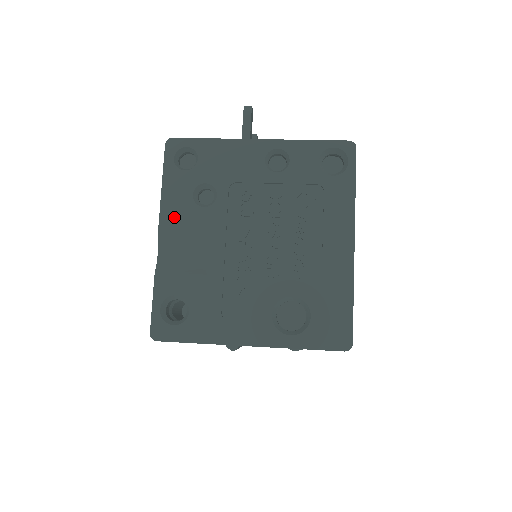
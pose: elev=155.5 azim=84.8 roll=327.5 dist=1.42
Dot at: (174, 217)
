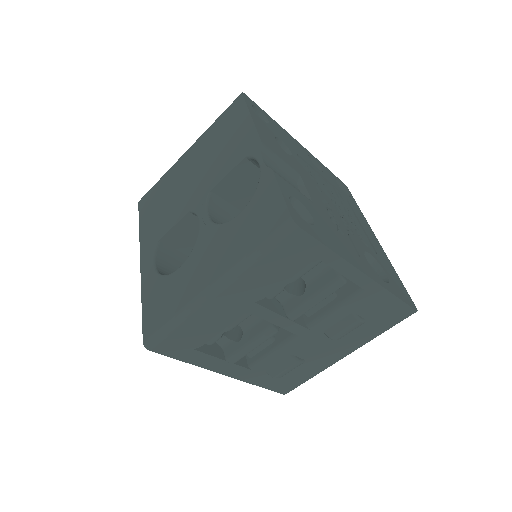
Dot at: (269, 142)
